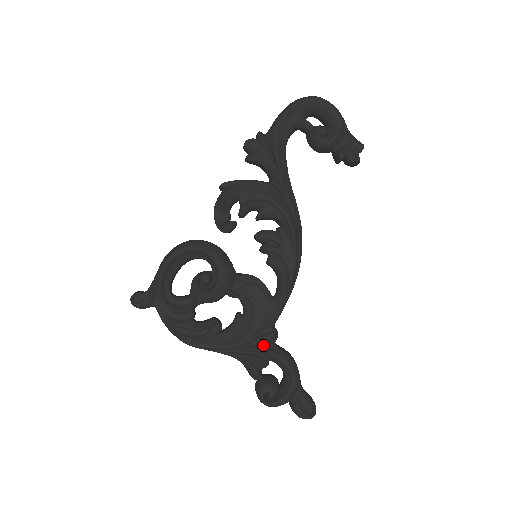
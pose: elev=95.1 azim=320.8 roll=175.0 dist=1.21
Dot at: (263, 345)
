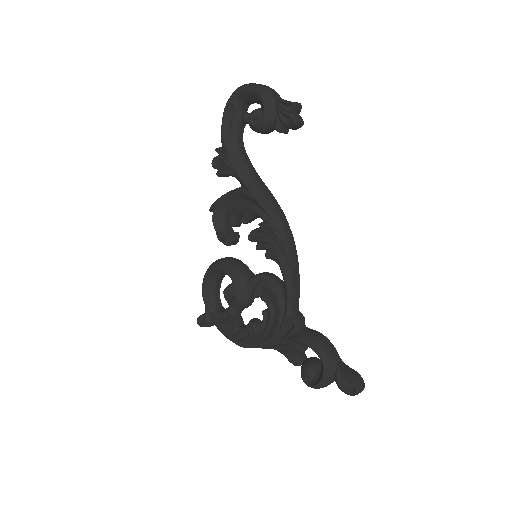
Dot at: (289, 334)
